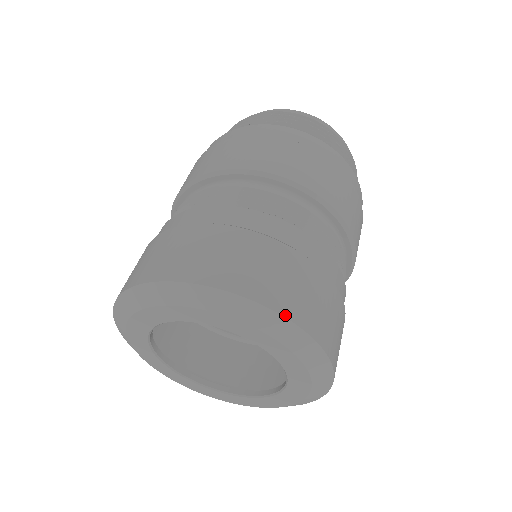
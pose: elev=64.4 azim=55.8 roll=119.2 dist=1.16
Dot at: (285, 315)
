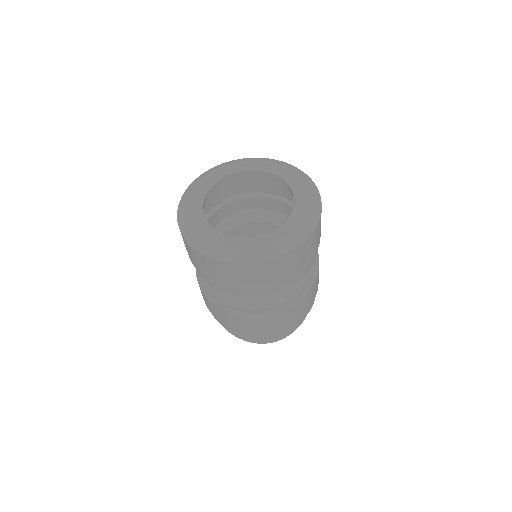
Dot at: occluded
